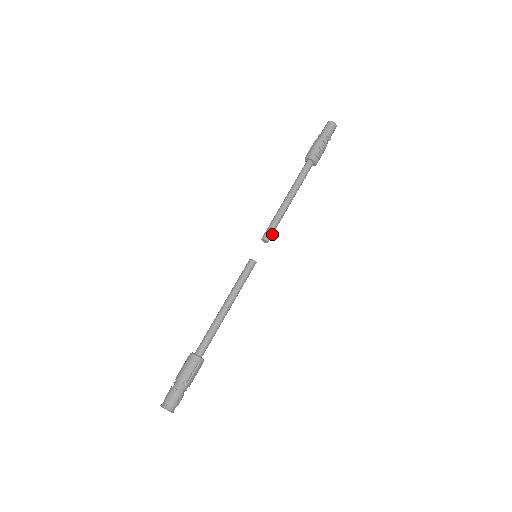
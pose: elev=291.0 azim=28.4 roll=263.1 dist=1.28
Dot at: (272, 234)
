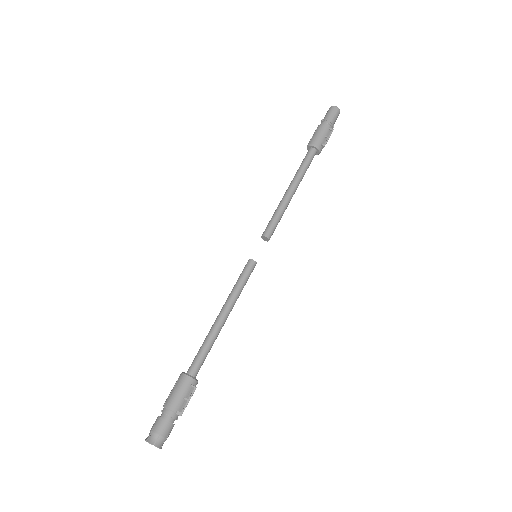
Dot at: occluded
